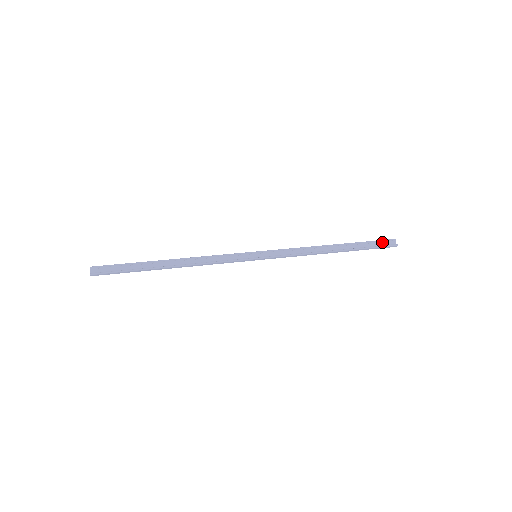
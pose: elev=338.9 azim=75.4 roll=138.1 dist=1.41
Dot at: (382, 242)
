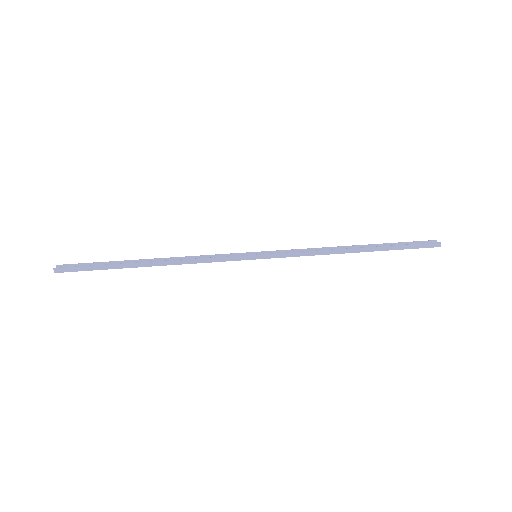
Dot at: occluded
